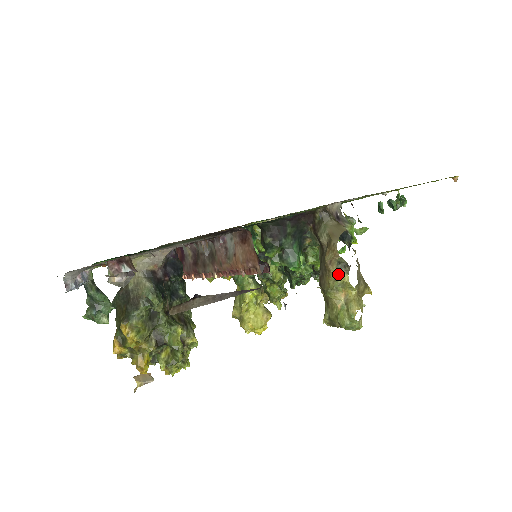
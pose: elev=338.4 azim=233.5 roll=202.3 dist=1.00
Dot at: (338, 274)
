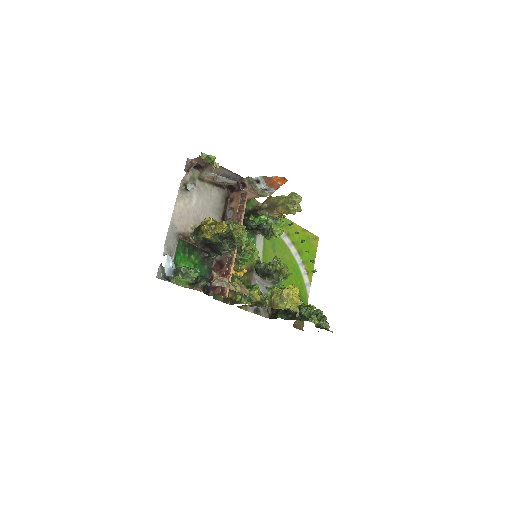
Dot at: (276, 197)
